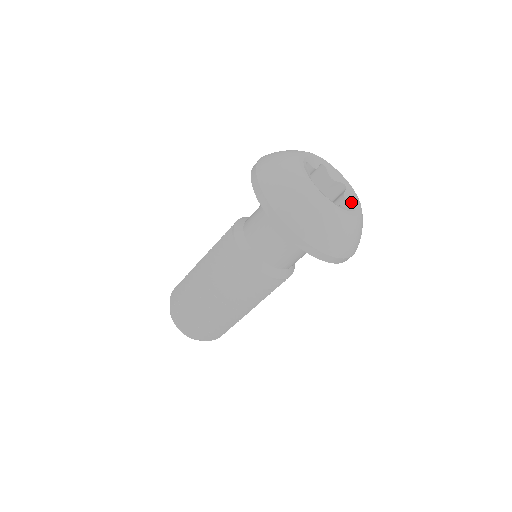
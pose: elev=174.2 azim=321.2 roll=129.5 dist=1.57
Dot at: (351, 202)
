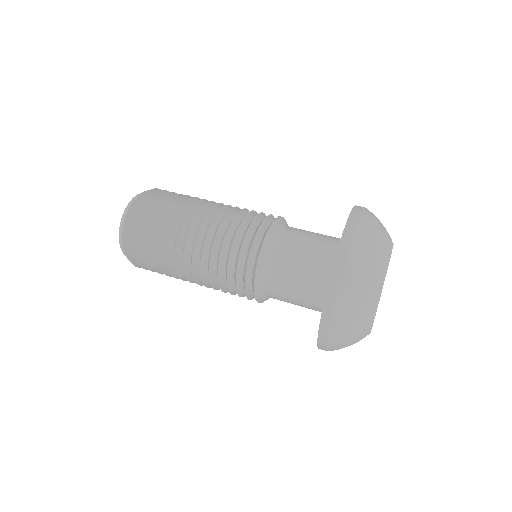
Dot at: occluded
